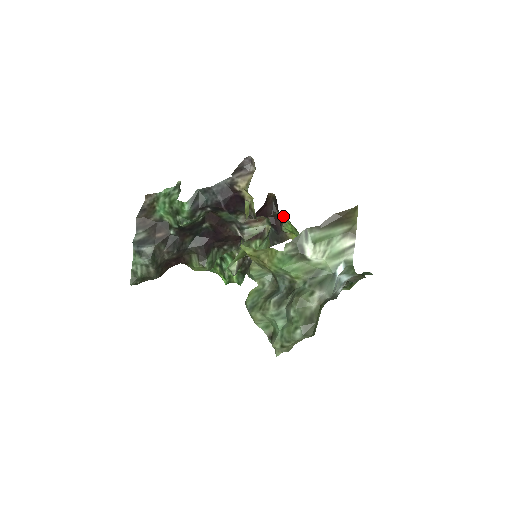
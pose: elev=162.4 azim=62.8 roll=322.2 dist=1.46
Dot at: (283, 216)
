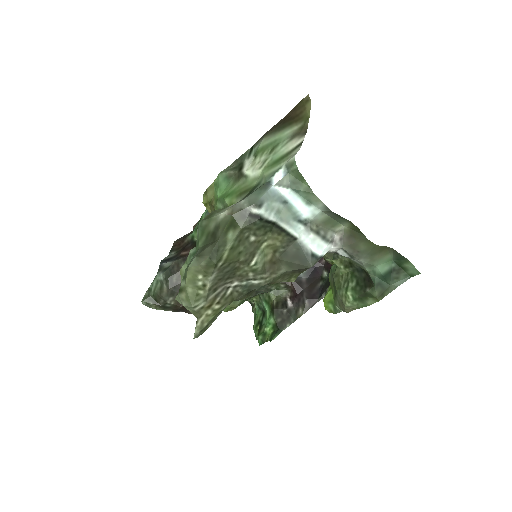
Dot at: occluded
